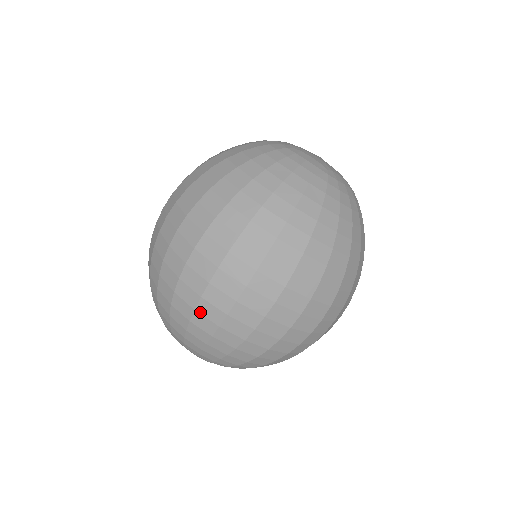
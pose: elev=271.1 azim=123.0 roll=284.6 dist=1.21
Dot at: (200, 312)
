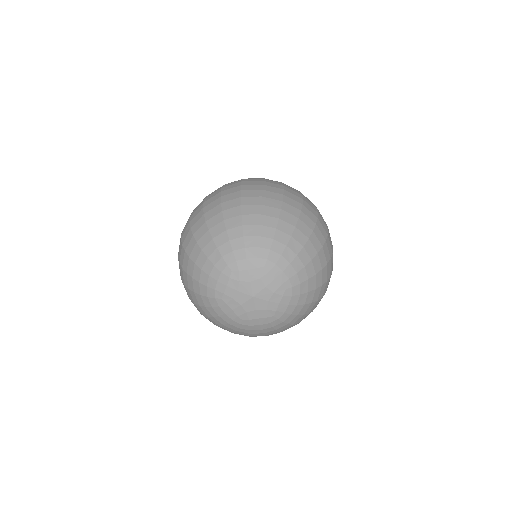
Dot at: (245, 196)
